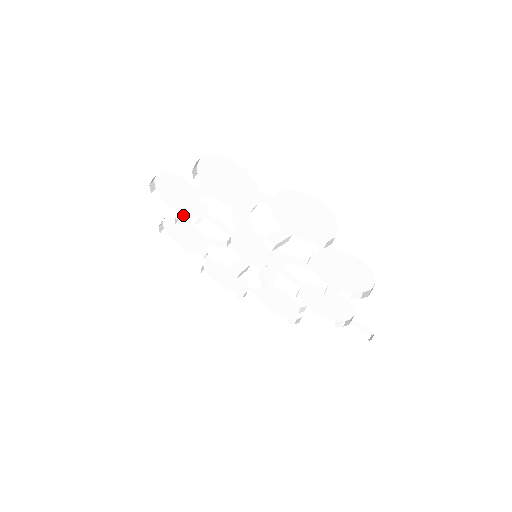
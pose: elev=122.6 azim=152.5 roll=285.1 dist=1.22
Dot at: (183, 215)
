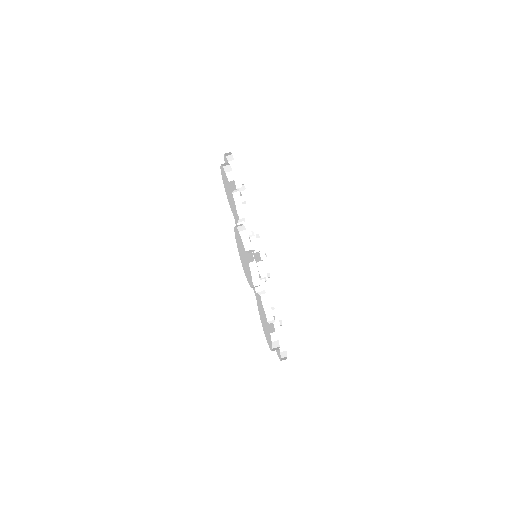
Dot at: (245, 227)
